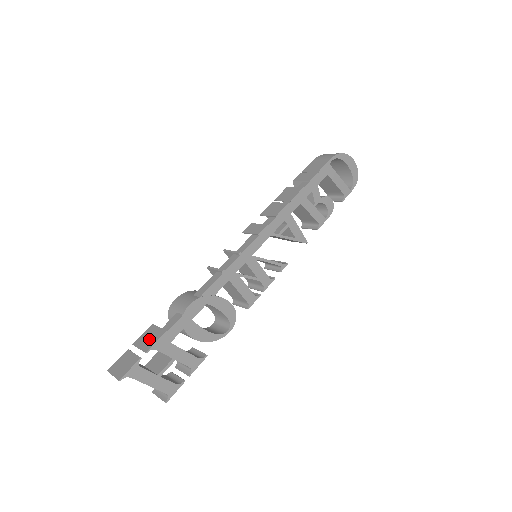
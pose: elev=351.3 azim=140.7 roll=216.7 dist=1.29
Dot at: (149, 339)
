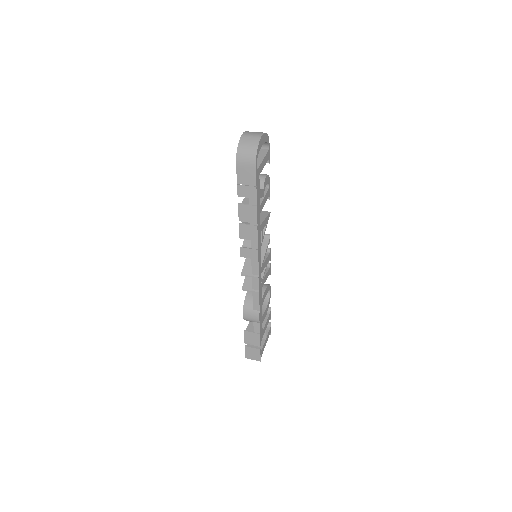
Dot at: (253, 340)
